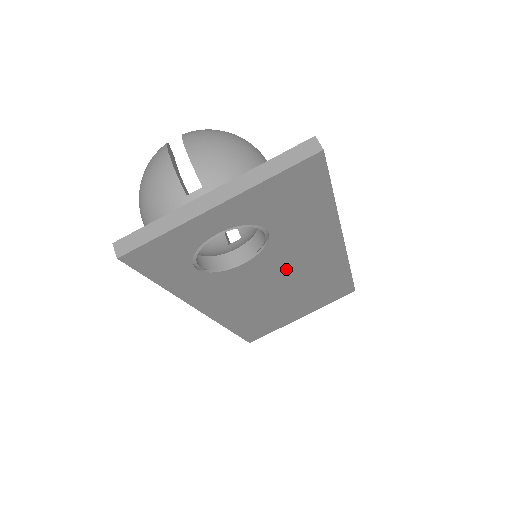
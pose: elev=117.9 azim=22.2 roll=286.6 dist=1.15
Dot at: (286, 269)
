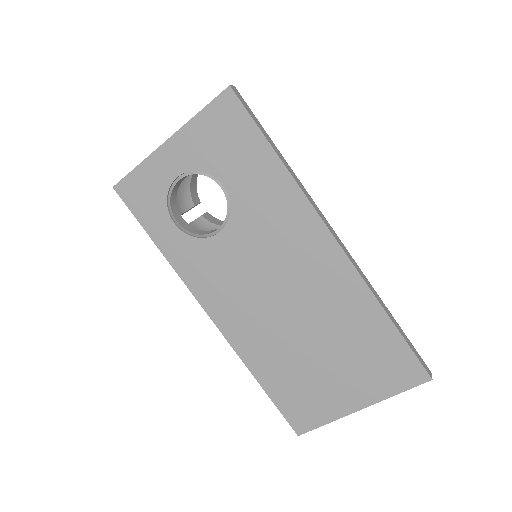
Dot at: (275, 264)
